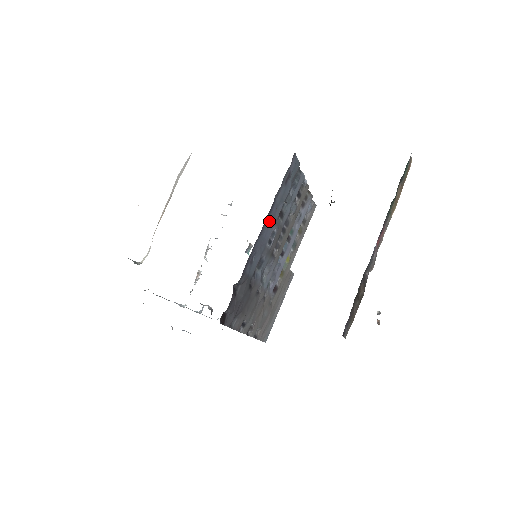
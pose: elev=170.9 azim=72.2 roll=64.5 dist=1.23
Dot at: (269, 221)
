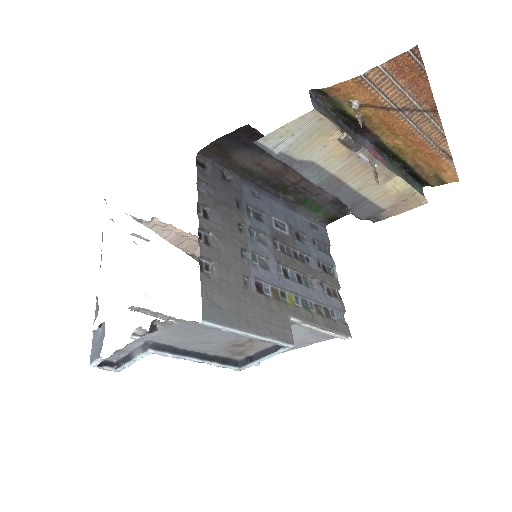
Dot at: (283, 212)
